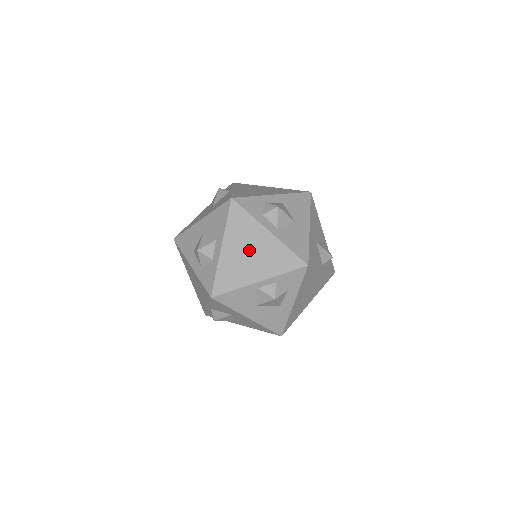
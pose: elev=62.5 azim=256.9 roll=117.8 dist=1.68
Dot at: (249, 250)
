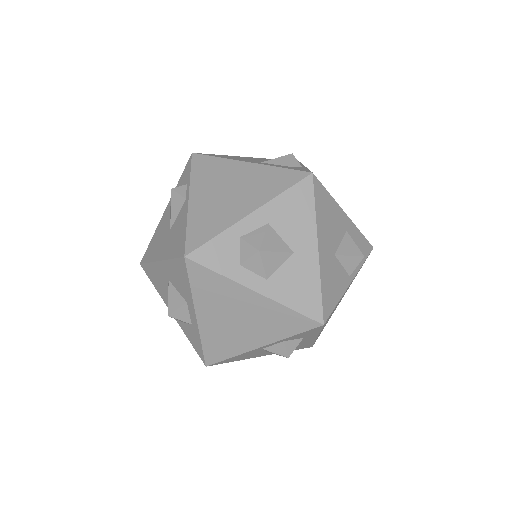
Dot at: (235, 316)
